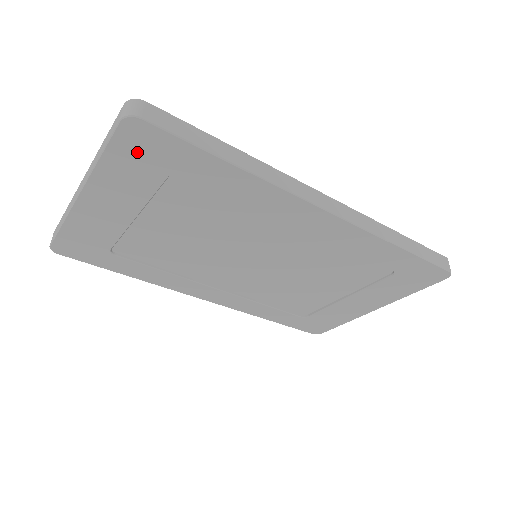
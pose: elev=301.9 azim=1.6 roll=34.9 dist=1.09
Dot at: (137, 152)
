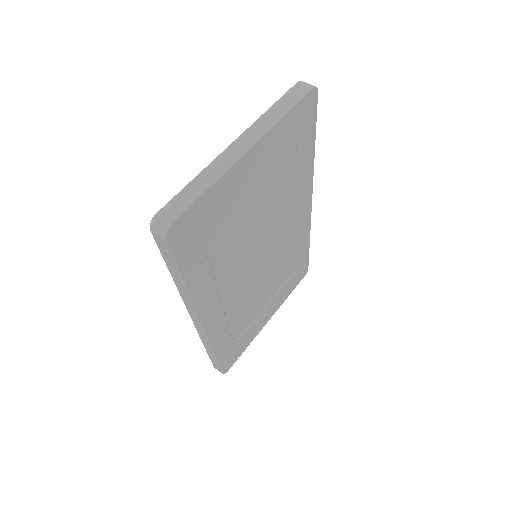
Dot at: (300, 118)
